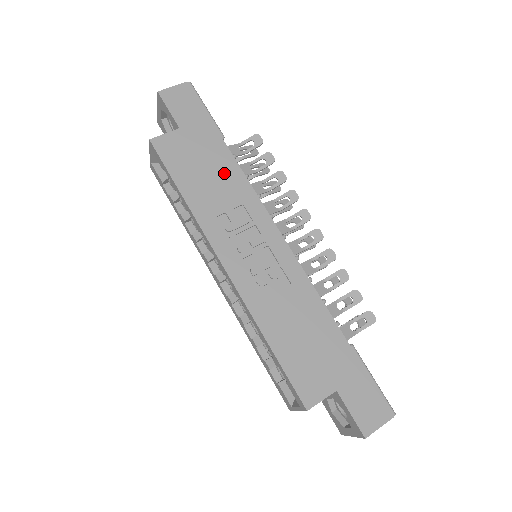
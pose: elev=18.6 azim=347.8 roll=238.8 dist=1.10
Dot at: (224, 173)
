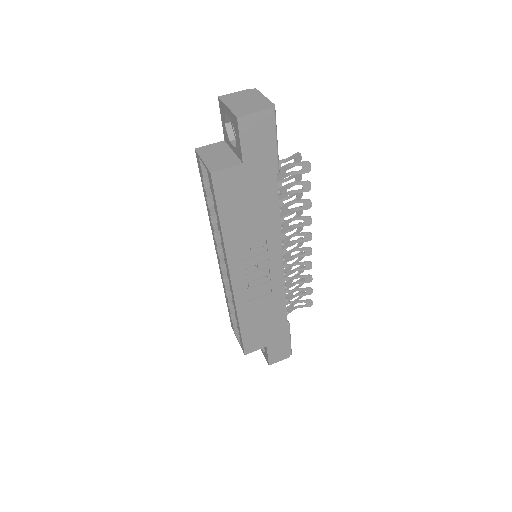
Dot at: (264, 211)
